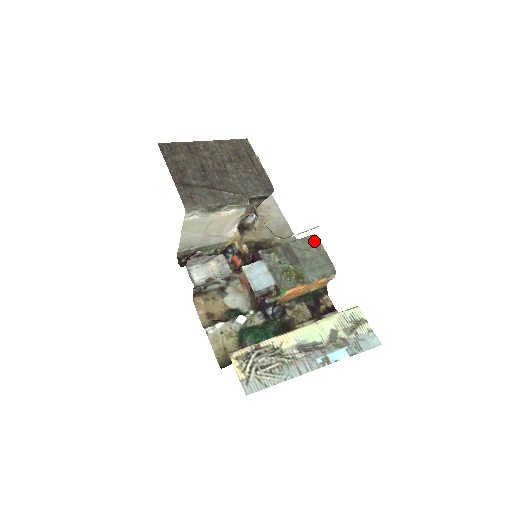
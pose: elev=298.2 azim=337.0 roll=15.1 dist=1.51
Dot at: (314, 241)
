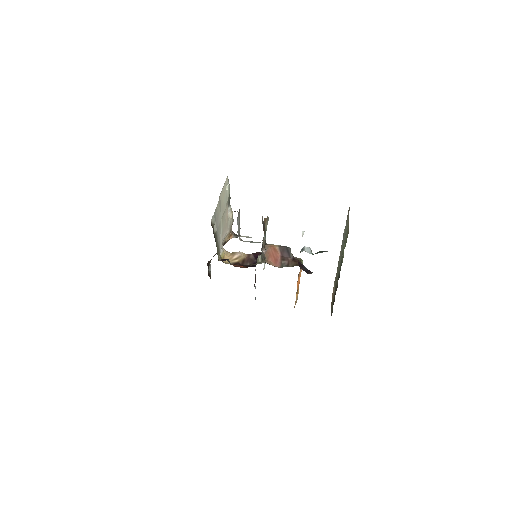
Dot at: occluded
